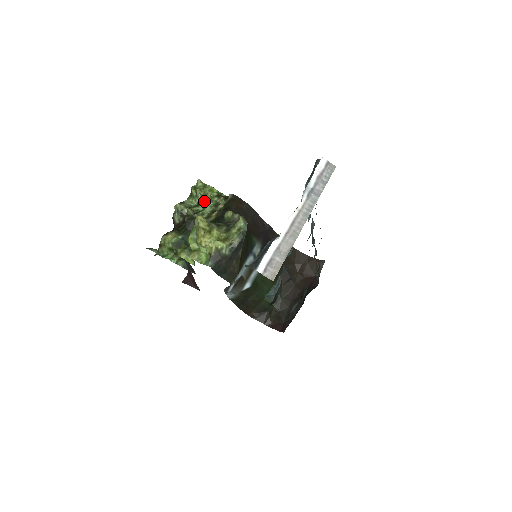
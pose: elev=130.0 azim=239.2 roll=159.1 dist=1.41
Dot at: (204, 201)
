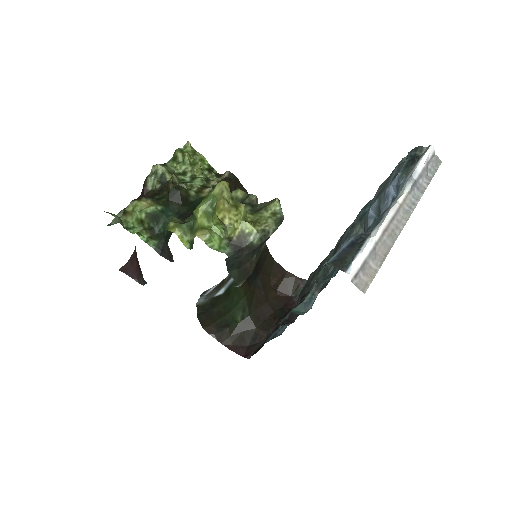
Dot at: (193, 171)
